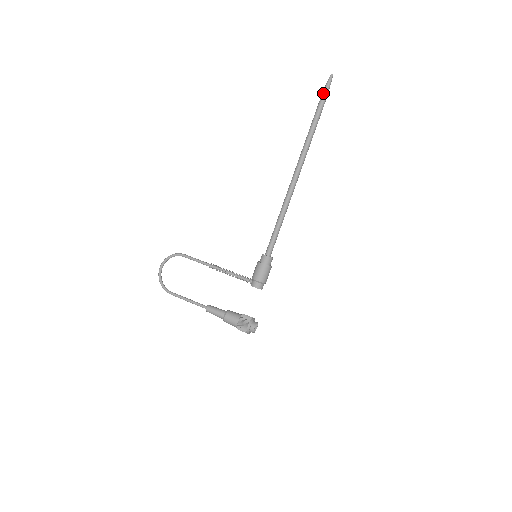
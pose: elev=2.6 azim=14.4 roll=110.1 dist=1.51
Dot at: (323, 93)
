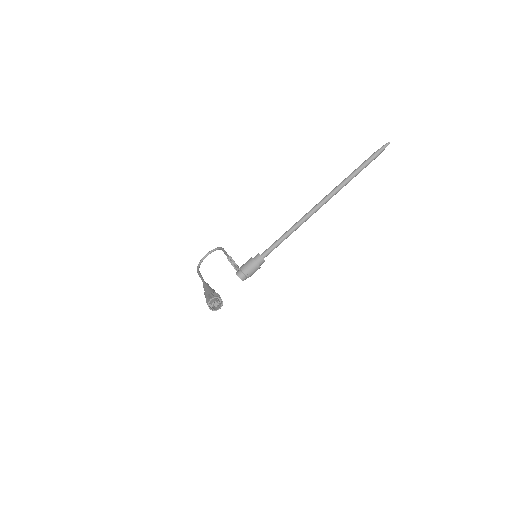
Dot at: (373, 153)
